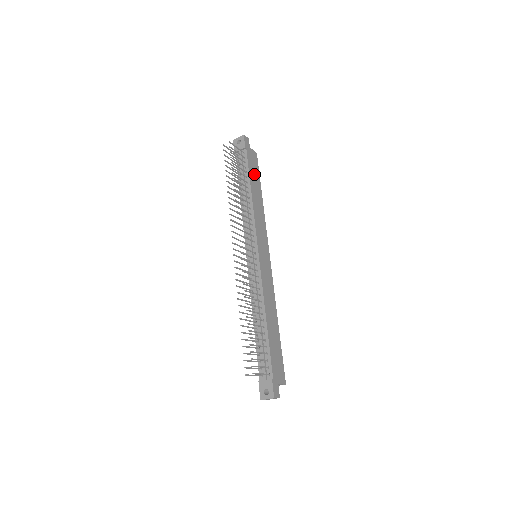
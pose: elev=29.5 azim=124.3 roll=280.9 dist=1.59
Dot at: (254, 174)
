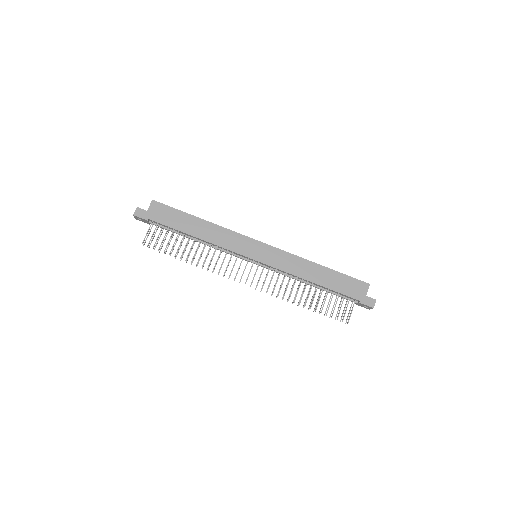
Dot at: (176, 220)
